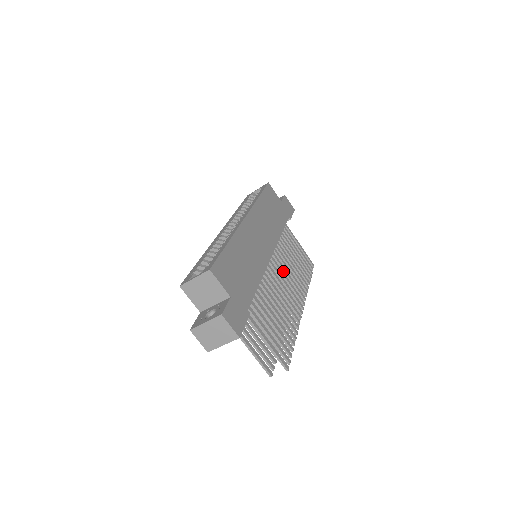
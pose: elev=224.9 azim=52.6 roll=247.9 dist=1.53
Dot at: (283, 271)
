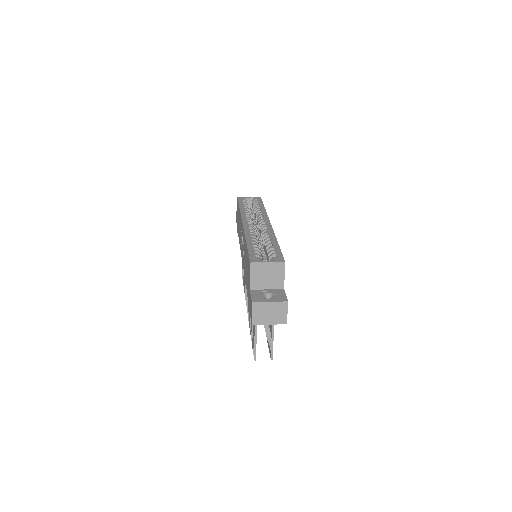
Dot at: occluded
